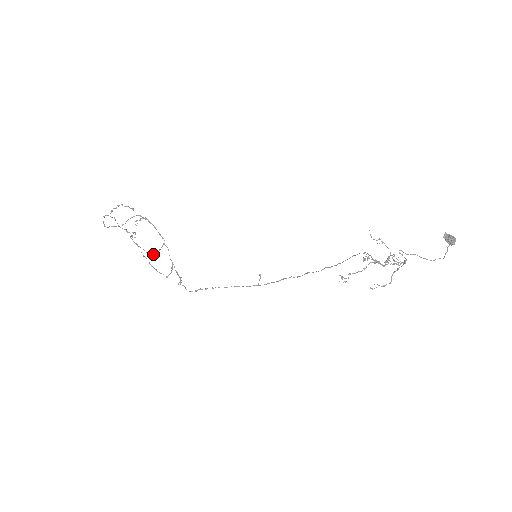
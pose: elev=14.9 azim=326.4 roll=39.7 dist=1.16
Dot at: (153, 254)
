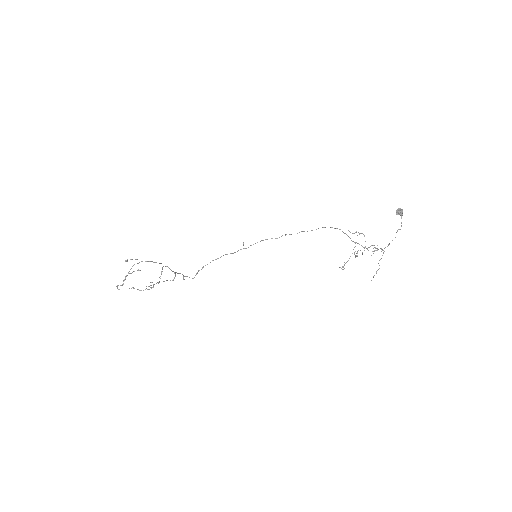
Dot at: occluded
